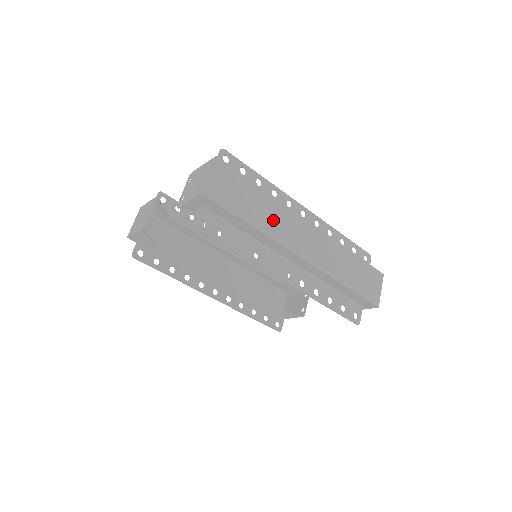
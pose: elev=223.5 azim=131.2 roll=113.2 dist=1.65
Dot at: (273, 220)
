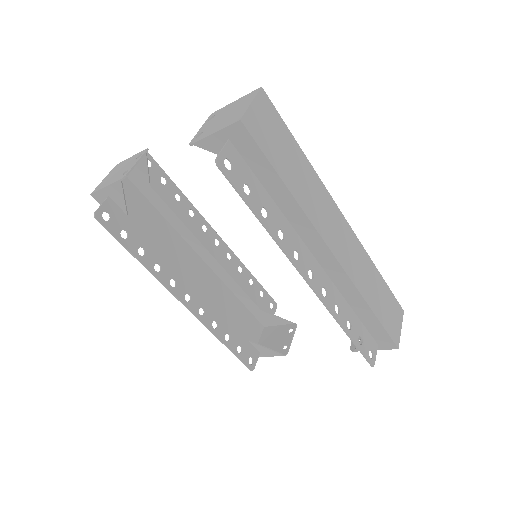
Dot at: (310, 195)
